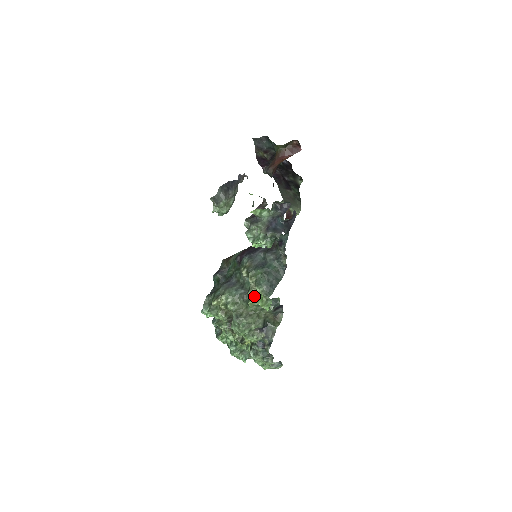
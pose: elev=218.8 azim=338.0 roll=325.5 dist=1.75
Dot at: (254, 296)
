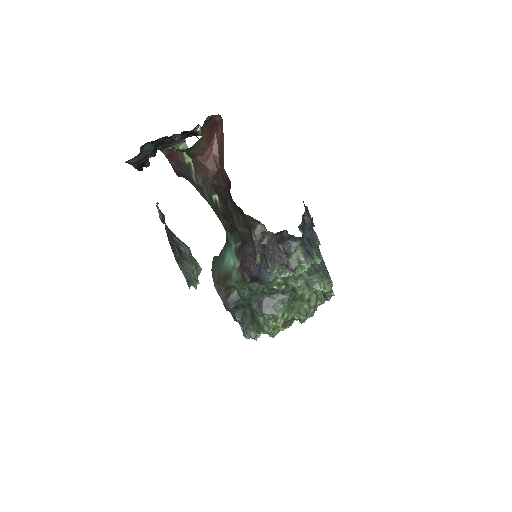
Dot at: (304, 289)
